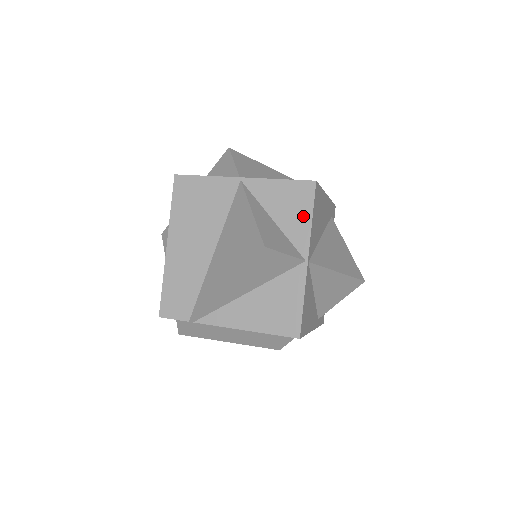
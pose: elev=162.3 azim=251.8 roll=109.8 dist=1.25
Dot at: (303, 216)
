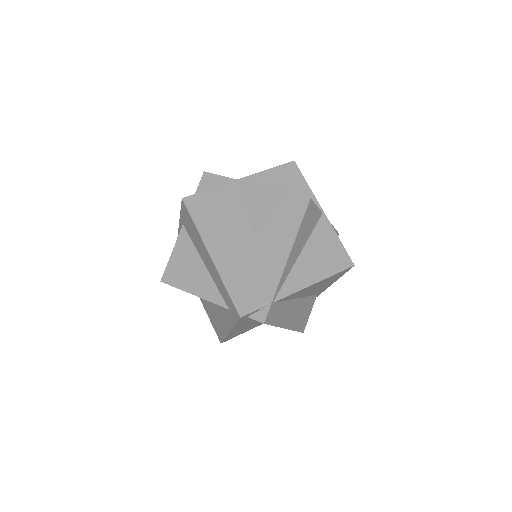
Dot at: (301, 185)
